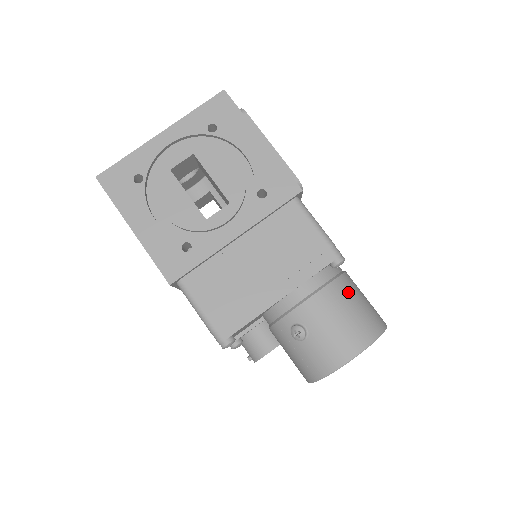
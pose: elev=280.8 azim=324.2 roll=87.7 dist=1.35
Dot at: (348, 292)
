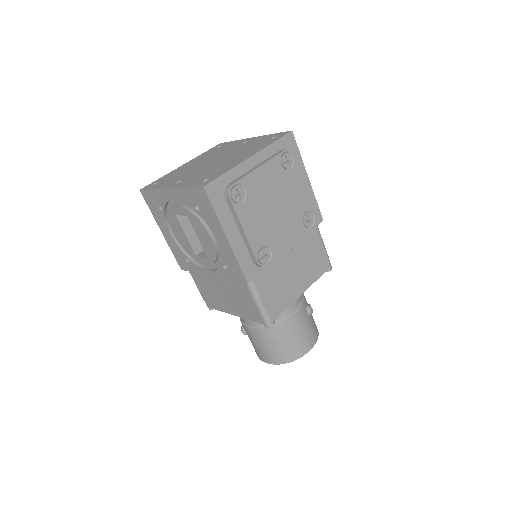
Dot at: (274, 336)
